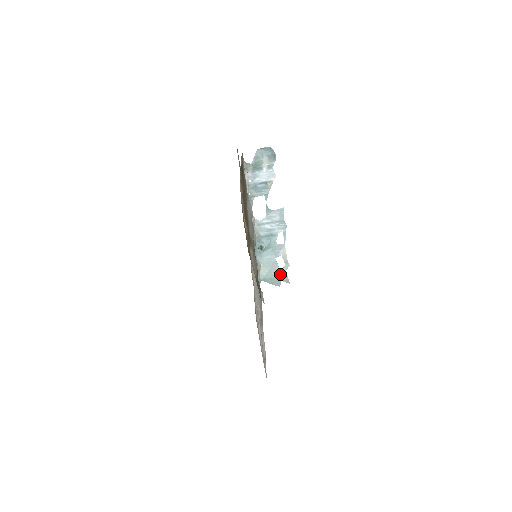
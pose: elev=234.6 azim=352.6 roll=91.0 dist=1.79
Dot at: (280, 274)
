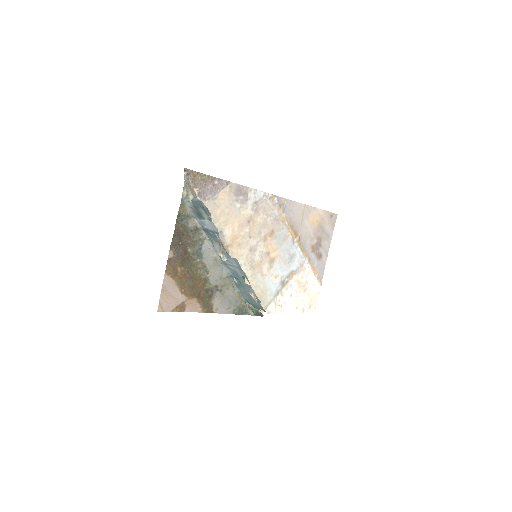
Dot at: (257, 304)
